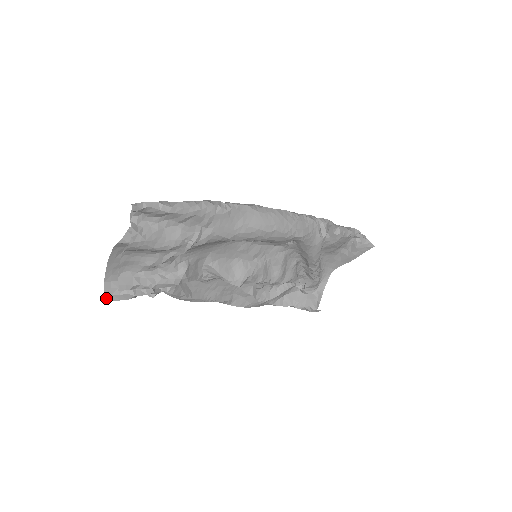
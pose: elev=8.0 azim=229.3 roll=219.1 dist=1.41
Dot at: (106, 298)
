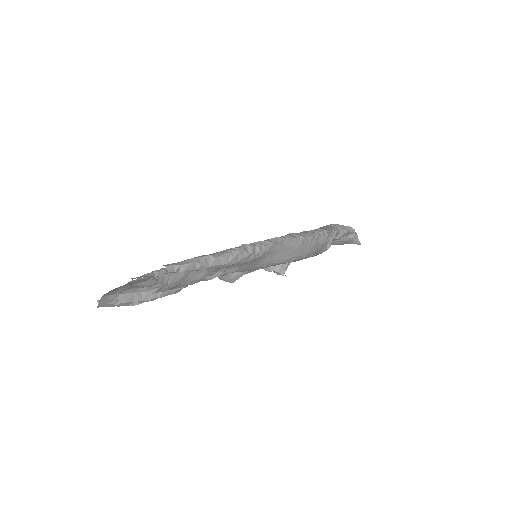
Dot at: (99, 306)
